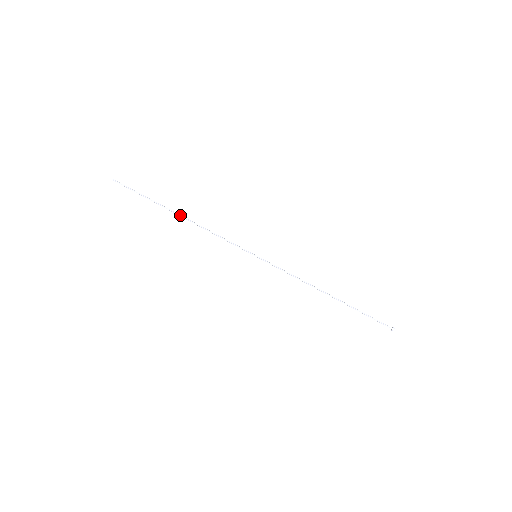
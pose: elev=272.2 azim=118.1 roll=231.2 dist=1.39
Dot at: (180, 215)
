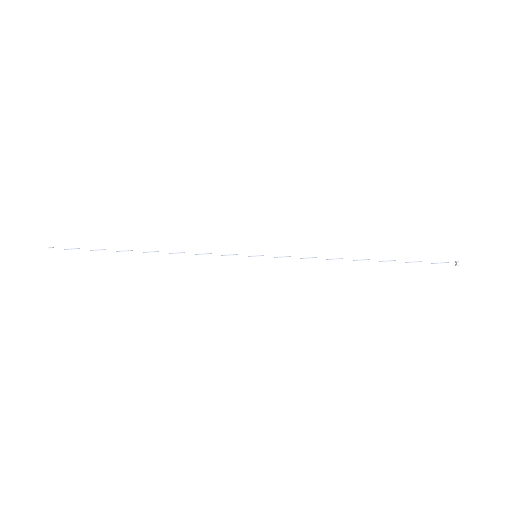
Dot at: (146, 251)
